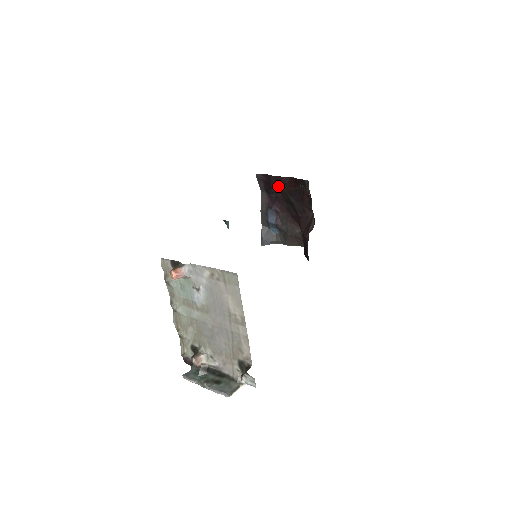
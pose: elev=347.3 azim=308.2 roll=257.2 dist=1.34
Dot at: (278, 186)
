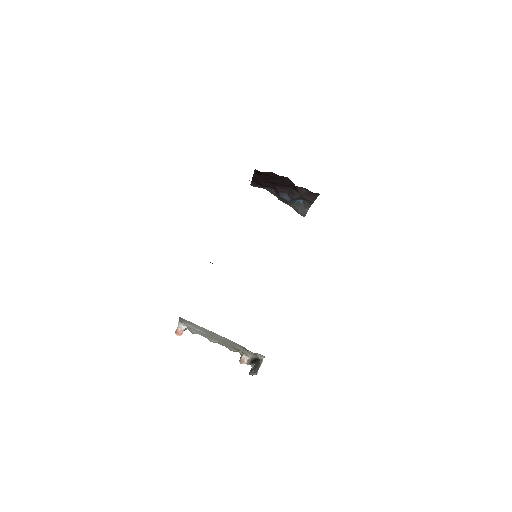
Dot at: (260, 182)
